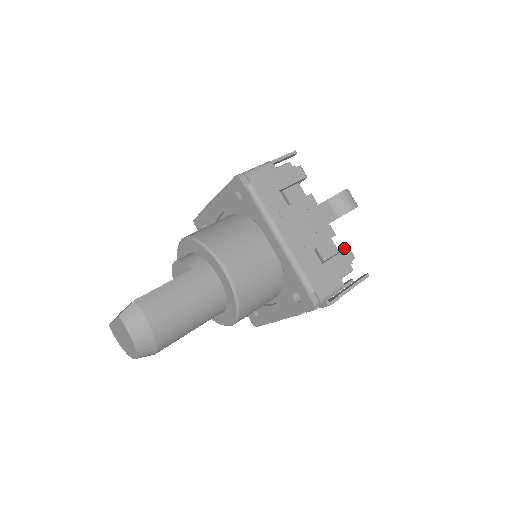
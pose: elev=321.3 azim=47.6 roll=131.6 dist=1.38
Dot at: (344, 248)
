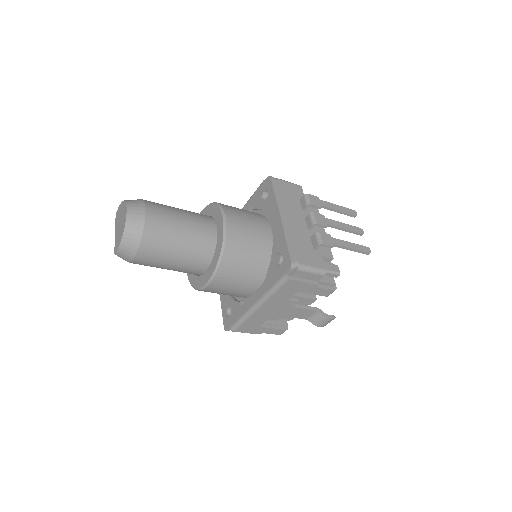
Dot at: occluded
